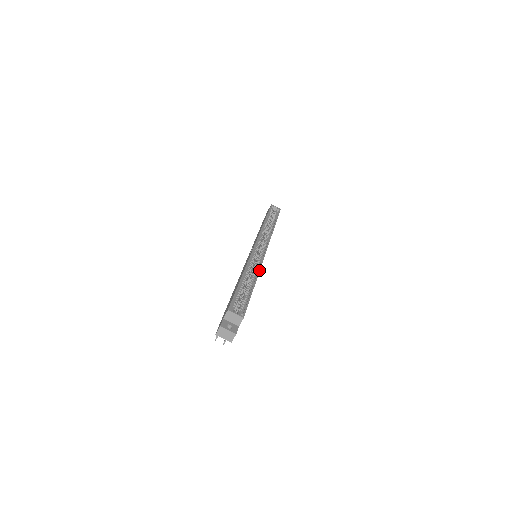
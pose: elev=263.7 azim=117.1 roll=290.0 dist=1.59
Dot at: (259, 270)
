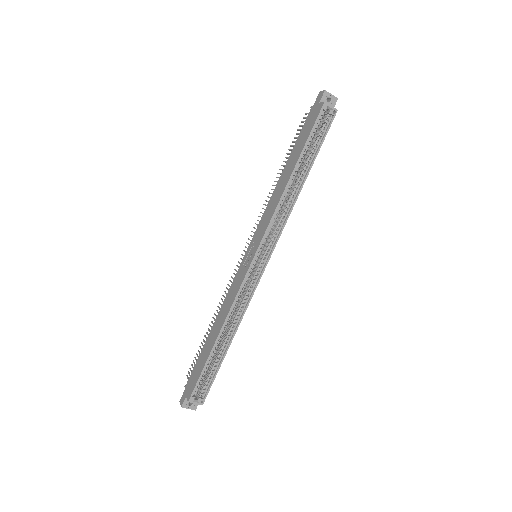
Dot at: (242, 318)
